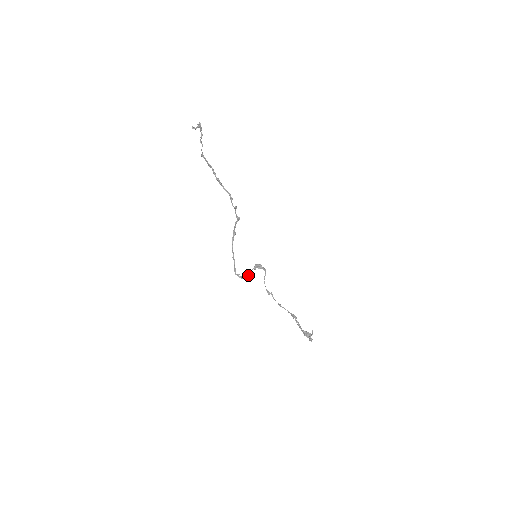
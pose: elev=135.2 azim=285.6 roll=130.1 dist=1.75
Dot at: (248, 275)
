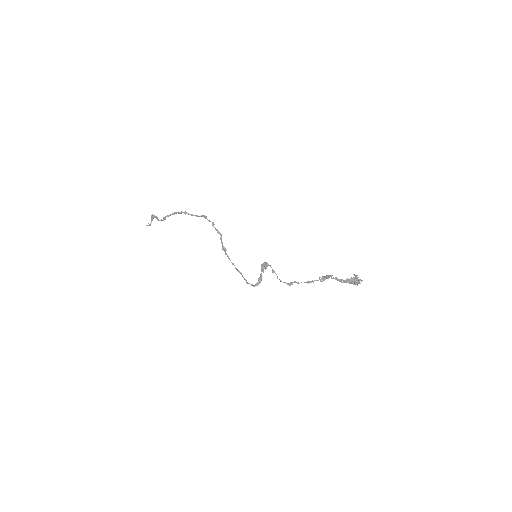
Dot at: (260, 279)
